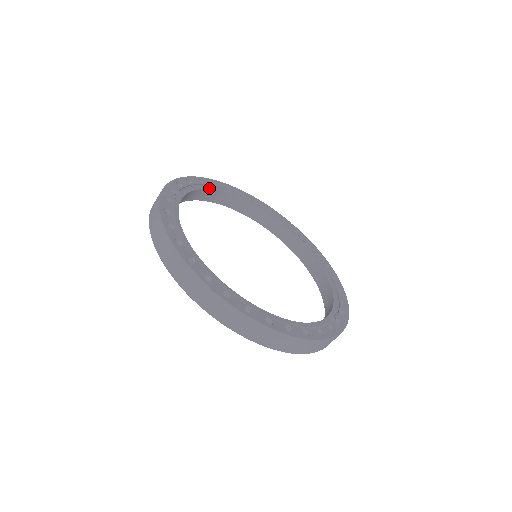
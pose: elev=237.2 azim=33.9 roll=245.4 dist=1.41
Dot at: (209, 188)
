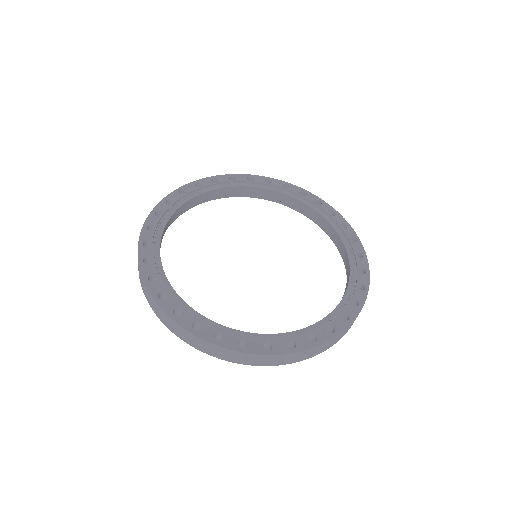
Dot at: (239, 185)
